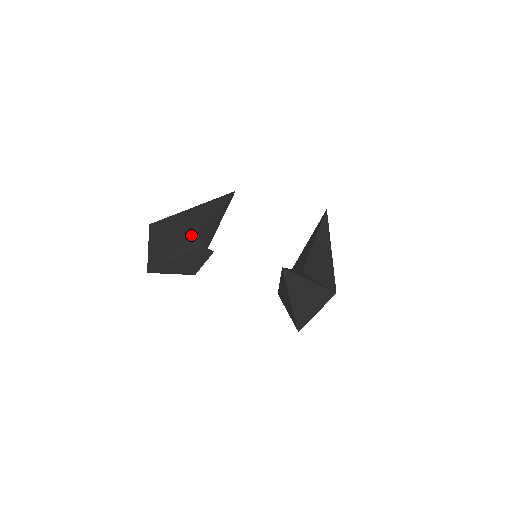
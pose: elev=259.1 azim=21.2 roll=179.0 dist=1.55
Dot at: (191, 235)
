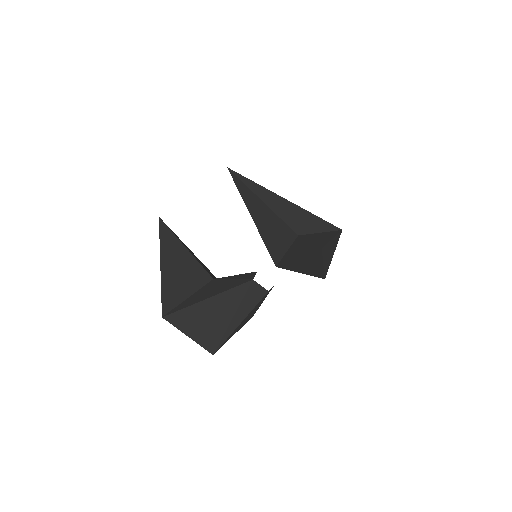
Dot at: (249, 292)
